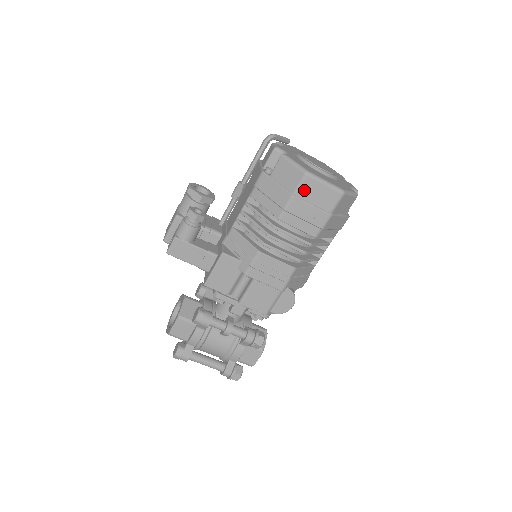
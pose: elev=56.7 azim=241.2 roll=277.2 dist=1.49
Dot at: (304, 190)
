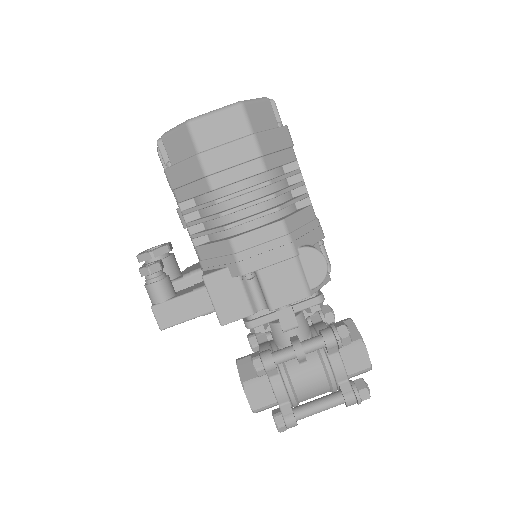
Dot at: (203, 140)
